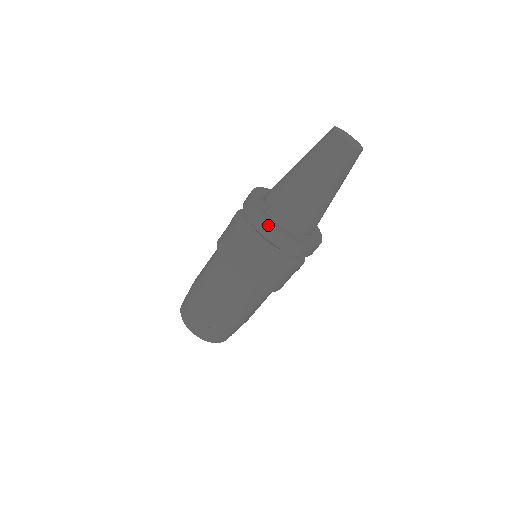
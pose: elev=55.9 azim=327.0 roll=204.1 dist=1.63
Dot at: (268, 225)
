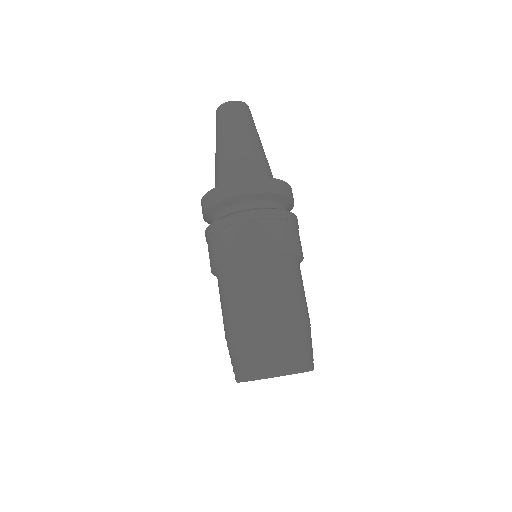
Dot at: (231, 184)
